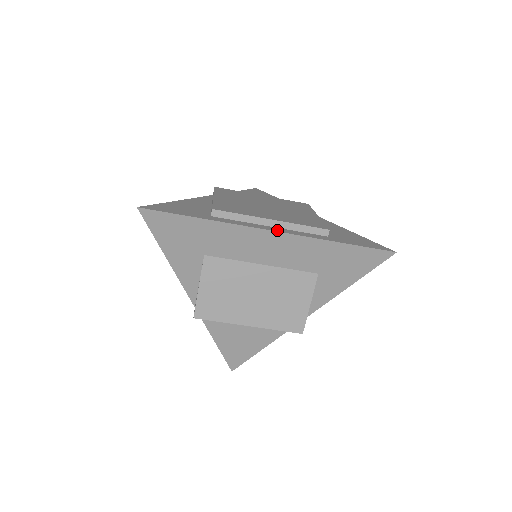
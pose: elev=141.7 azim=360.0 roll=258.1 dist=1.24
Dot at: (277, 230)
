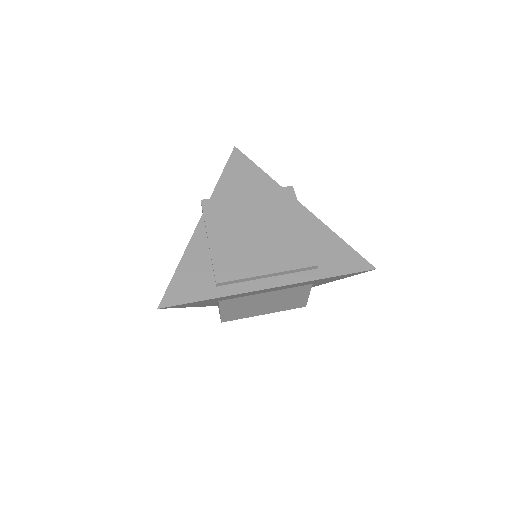
Dot at: (274, 284)
